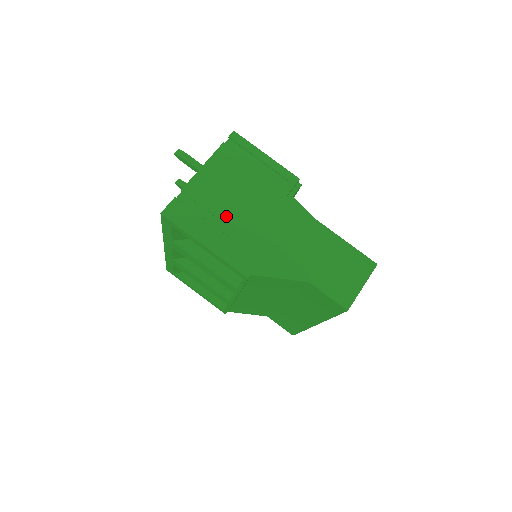
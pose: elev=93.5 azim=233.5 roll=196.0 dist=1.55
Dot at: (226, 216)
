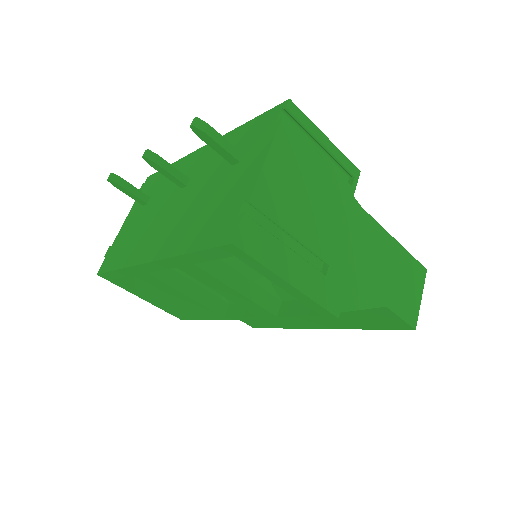
Dot at: (304, 235)
